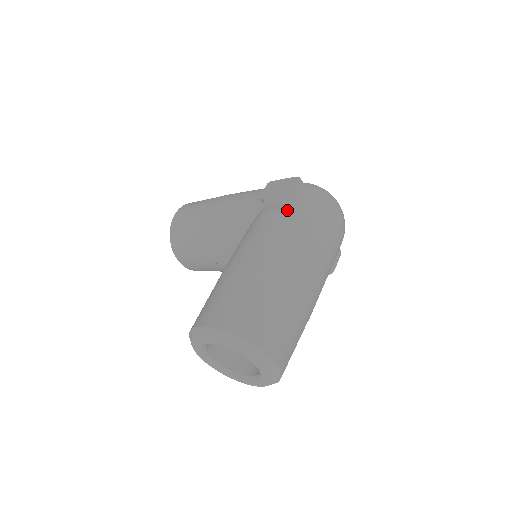
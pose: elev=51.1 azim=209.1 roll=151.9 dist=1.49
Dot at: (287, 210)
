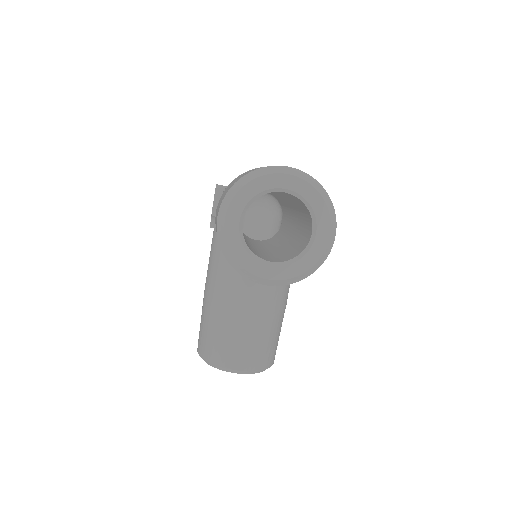
Dot at: occluded
